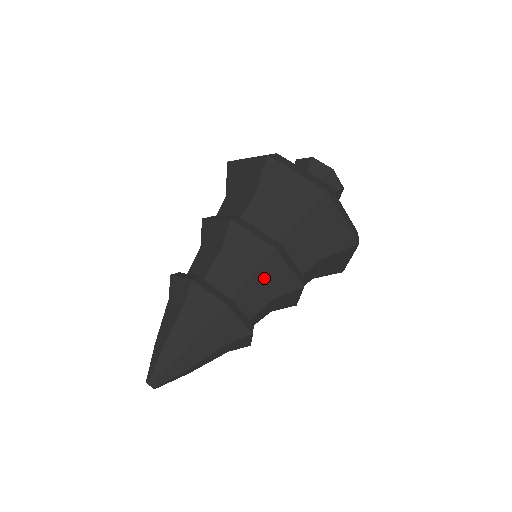
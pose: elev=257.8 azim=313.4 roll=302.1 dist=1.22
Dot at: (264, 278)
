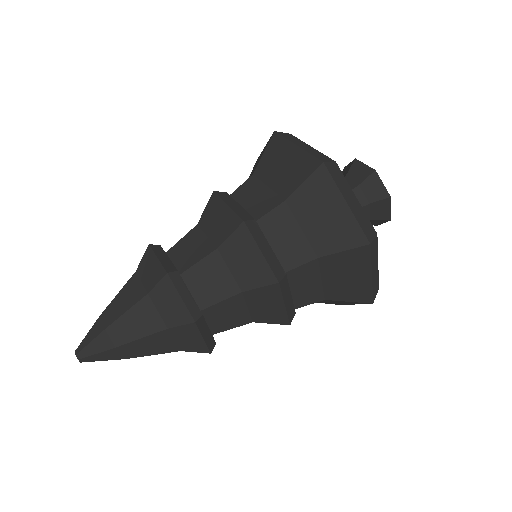
Dot at: (251, 301)
